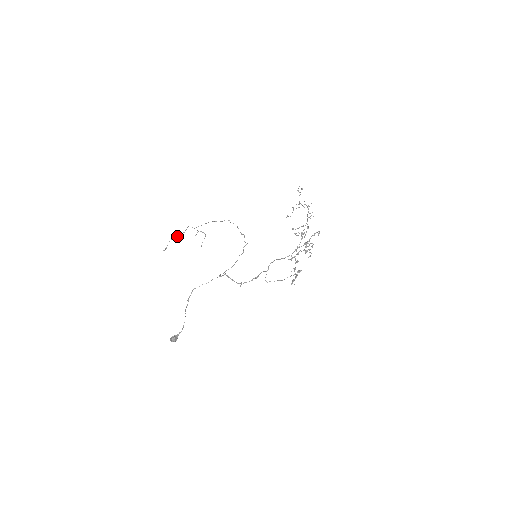
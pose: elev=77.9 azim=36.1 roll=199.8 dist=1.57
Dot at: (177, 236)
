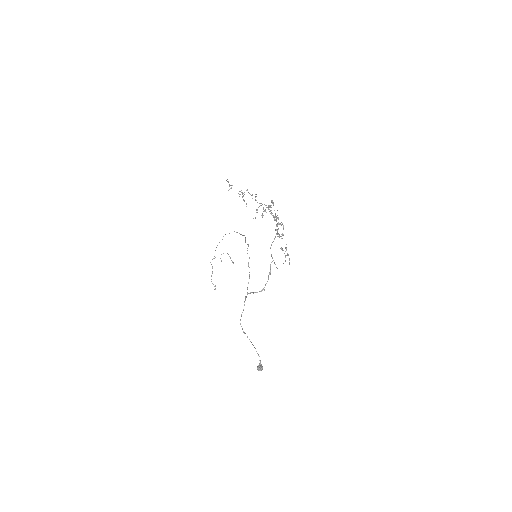
Dot at: (212, 273)
